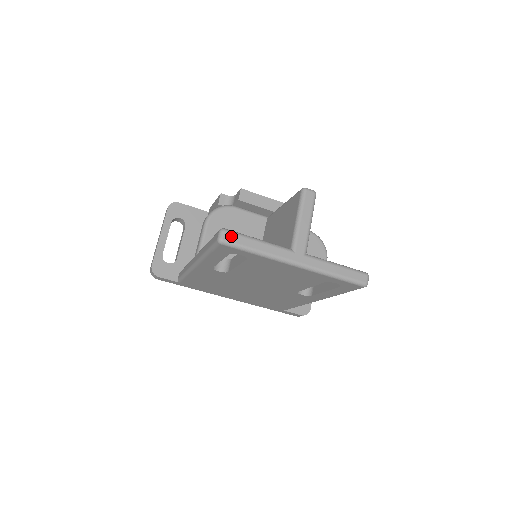
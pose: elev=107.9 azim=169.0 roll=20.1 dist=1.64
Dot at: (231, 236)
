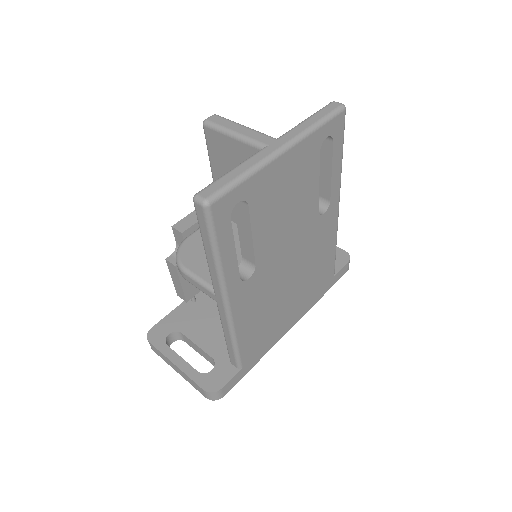
Dot at: (208, 190)
